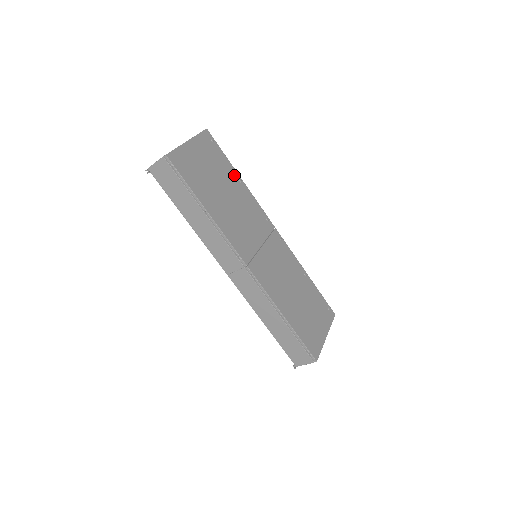
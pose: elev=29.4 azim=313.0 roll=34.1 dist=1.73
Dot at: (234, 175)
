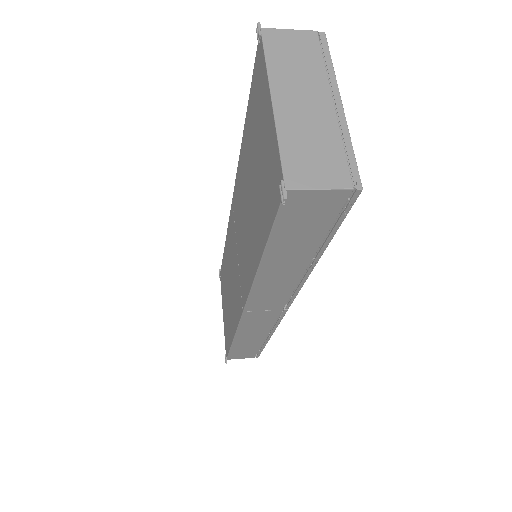
Dot at: occluded
